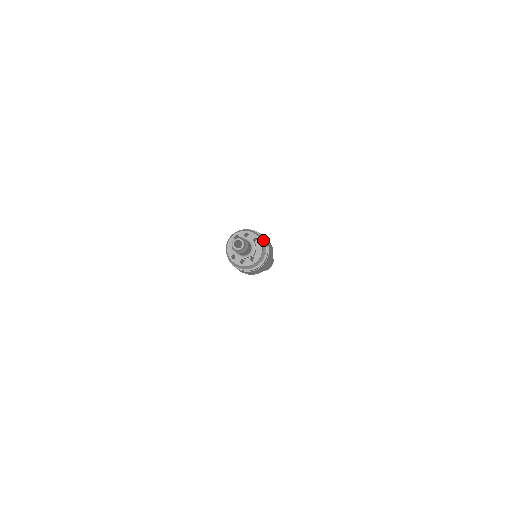
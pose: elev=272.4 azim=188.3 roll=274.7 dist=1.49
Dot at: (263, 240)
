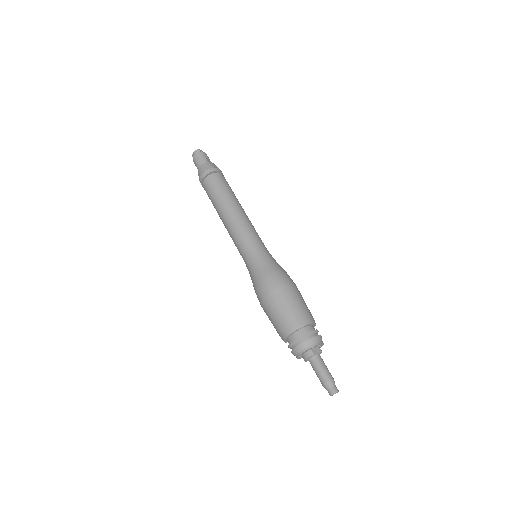
Dot at: occluded
